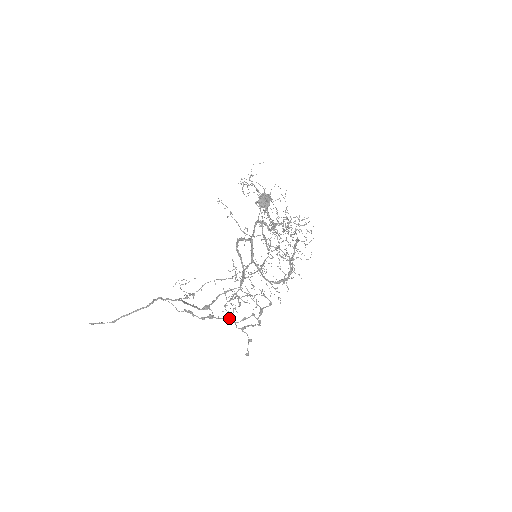
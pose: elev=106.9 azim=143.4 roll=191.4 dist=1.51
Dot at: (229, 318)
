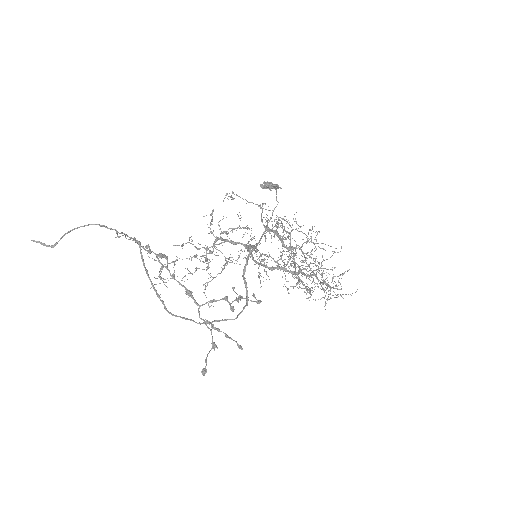
Dot at: (190, 291)
